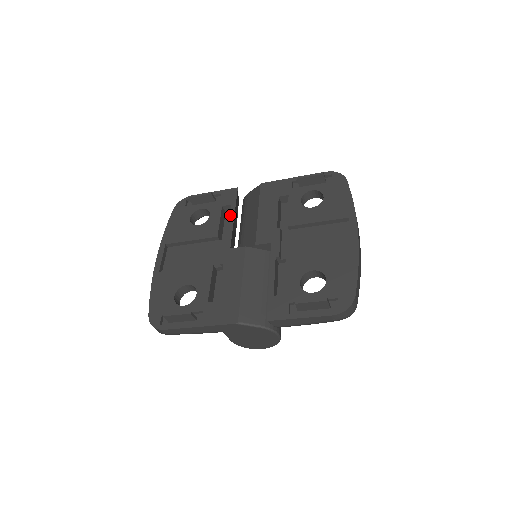
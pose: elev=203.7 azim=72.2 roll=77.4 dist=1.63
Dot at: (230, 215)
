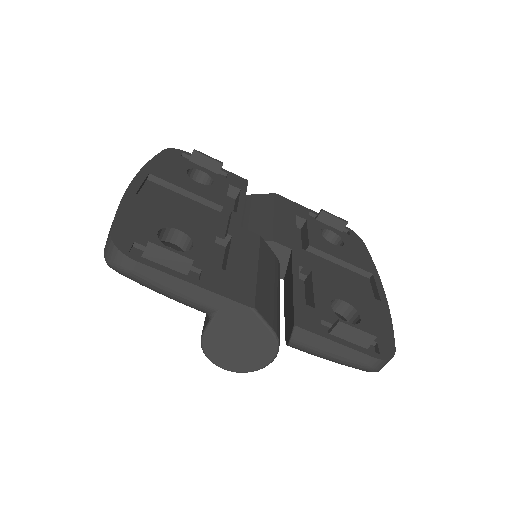
Dot at: (240, 197)
